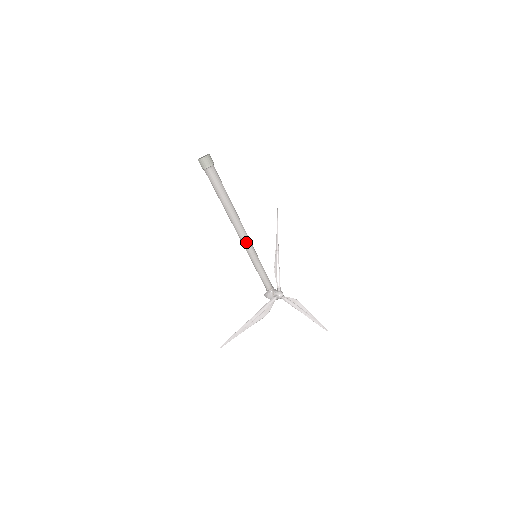
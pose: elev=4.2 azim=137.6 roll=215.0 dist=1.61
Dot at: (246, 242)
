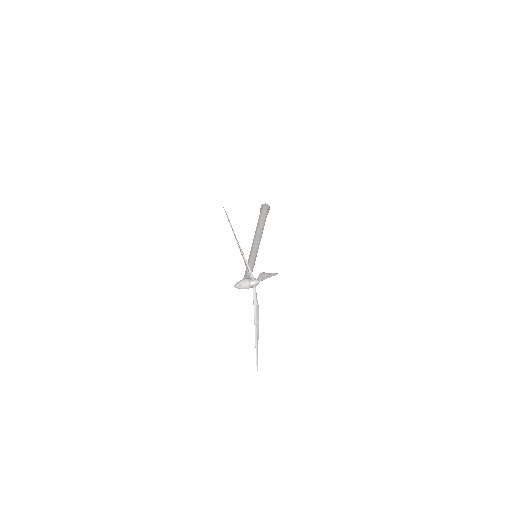
Dot at: (257, 245)
